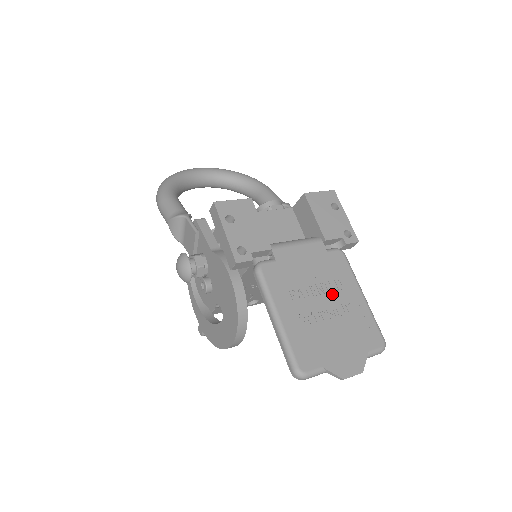
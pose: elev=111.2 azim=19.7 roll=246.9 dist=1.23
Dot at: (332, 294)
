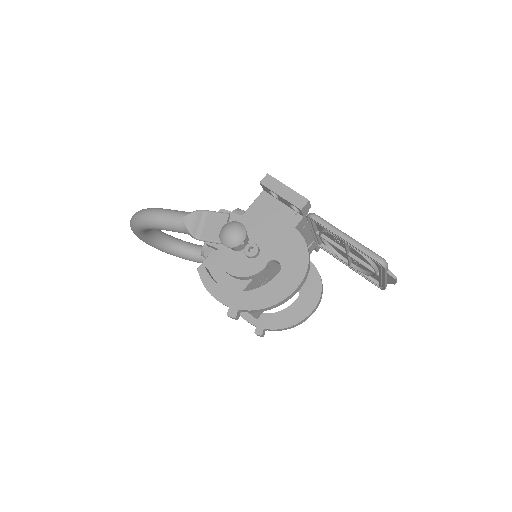
Dot at: occluded
